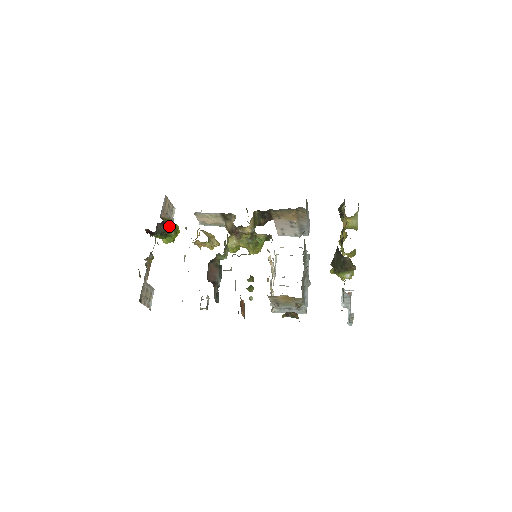
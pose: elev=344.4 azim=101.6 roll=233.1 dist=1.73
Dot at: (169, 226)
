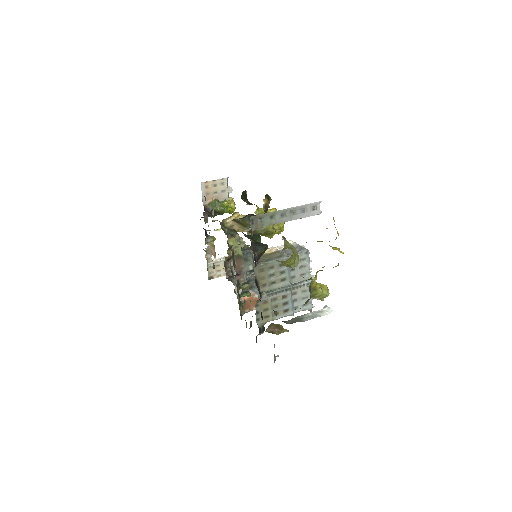
Dot at: (215, 209)
